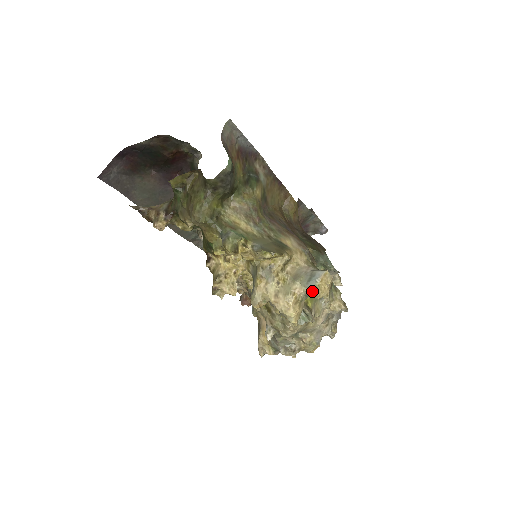
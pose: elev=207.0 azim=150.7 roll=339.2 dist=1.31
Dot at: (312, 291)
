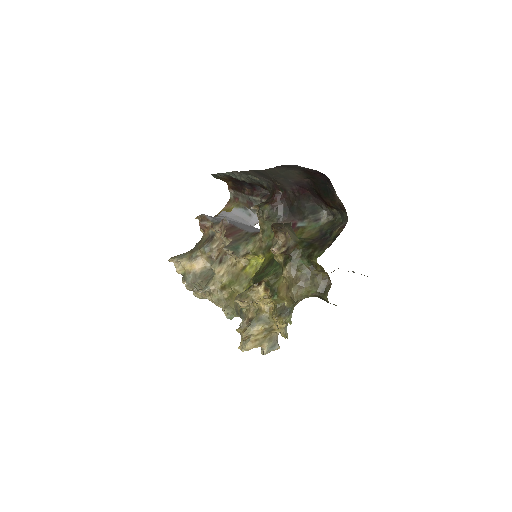
Dot at: (267, 353)
